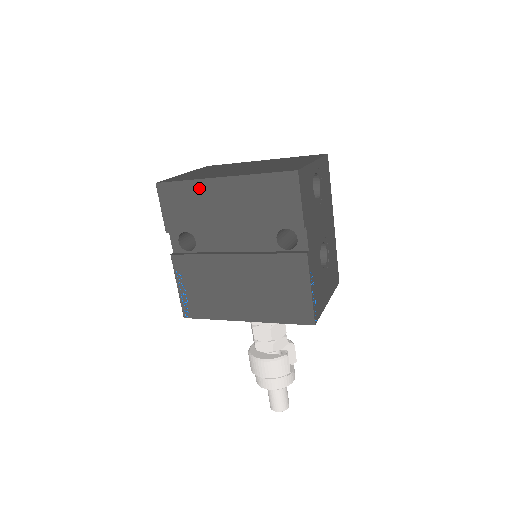
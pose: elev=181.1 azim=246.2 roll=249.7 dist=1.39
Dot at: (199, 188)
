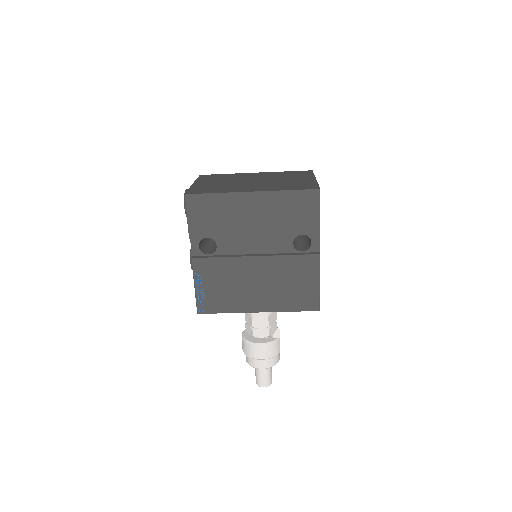
Dot at: (229, 200)
